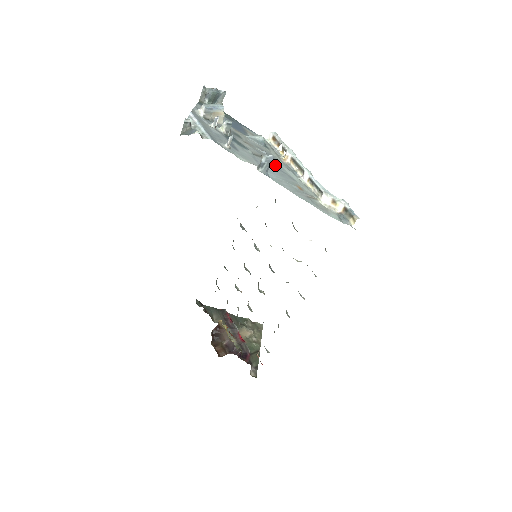
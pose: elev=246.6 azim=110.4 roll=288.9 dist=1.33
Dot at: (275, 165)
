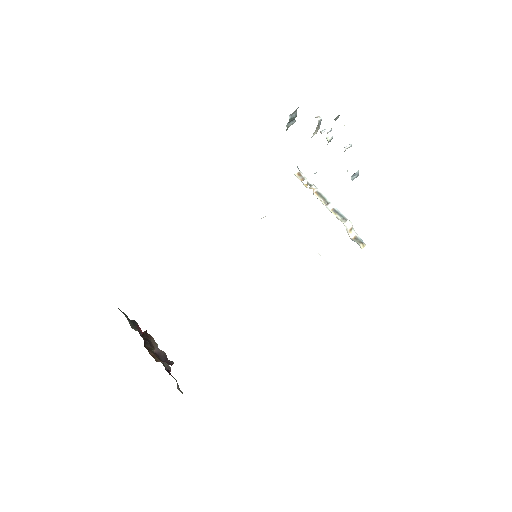
Dot at: occluded
